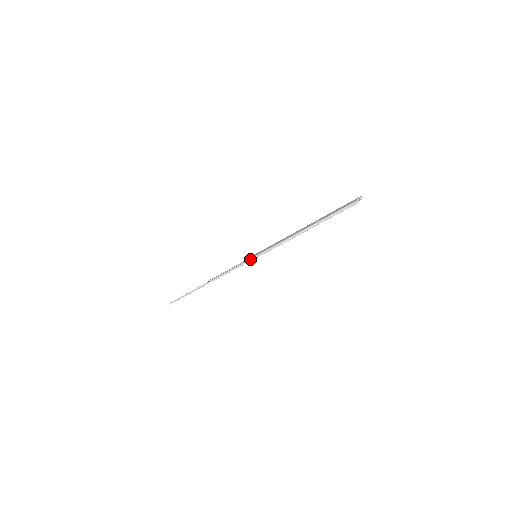
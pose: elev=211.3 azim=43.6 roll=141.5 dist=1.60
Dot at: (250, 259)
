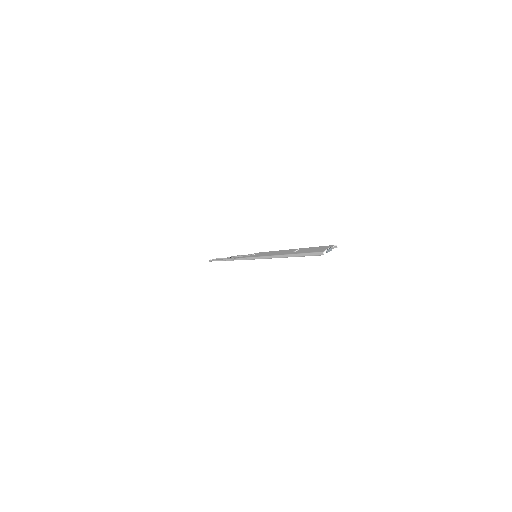
Dot at: (249, 258)
